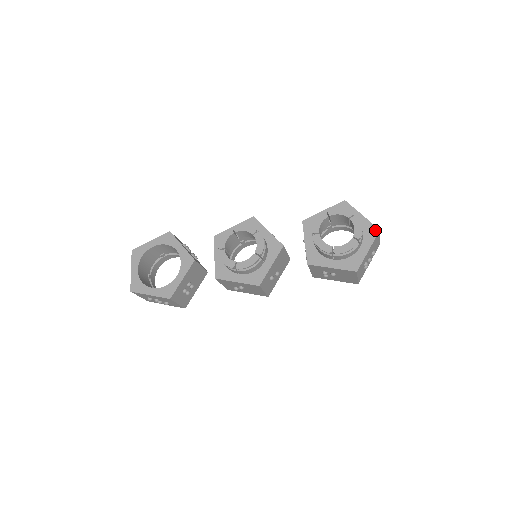
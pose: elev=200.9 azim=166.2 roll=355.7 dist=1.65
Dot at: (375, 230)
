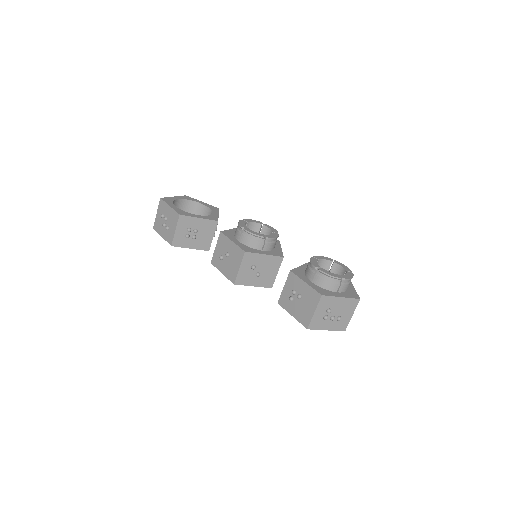
Dot at: (357, 296)
